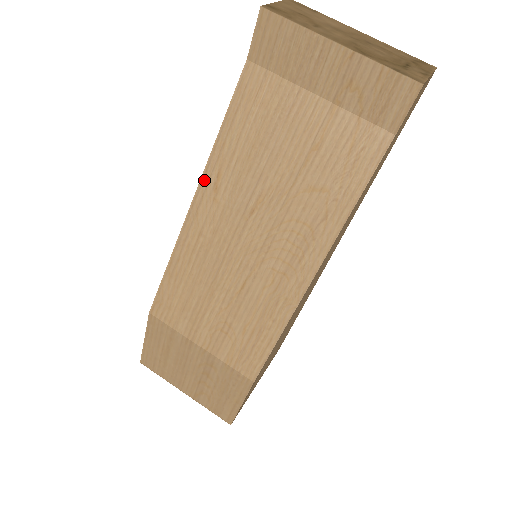
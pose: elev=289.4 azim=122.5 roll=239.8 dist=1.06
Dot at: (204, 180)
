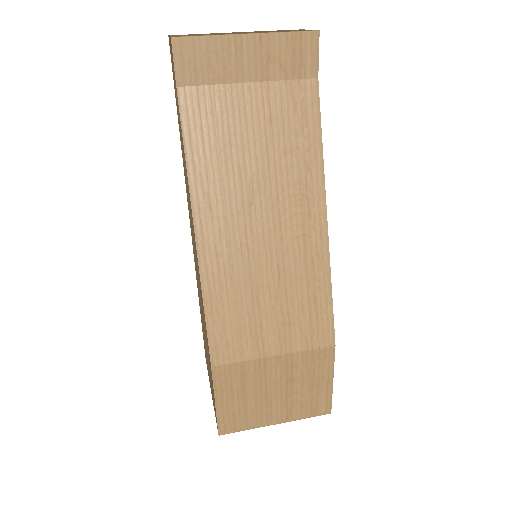
Dot at: (195, 207)
